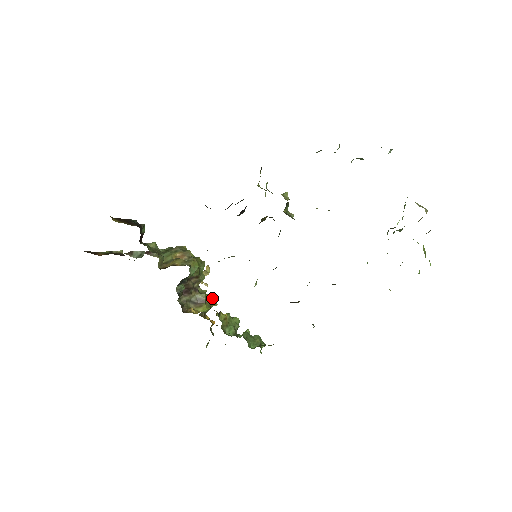
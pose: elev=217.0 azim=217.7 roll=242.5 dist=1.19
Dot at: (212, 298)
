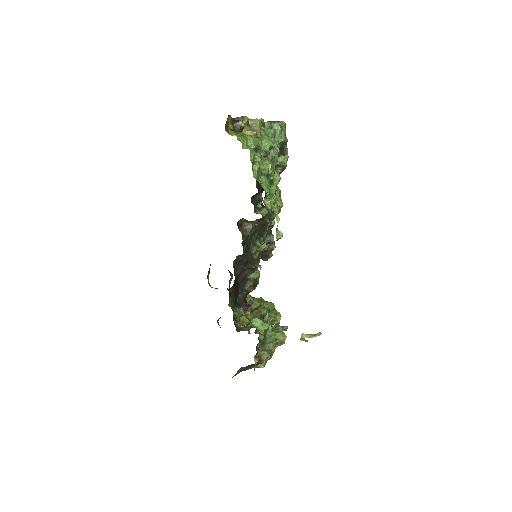
Dot at: (281, 331)
